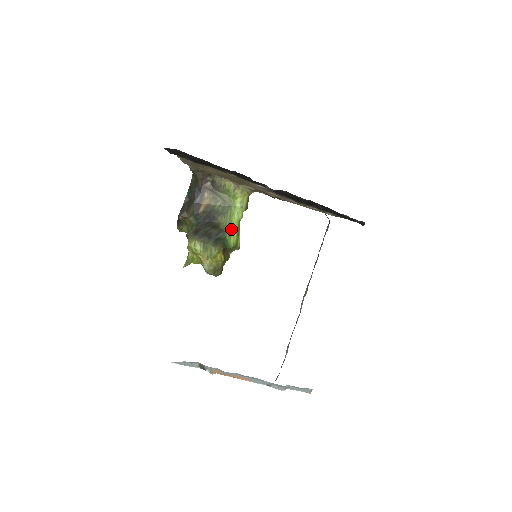
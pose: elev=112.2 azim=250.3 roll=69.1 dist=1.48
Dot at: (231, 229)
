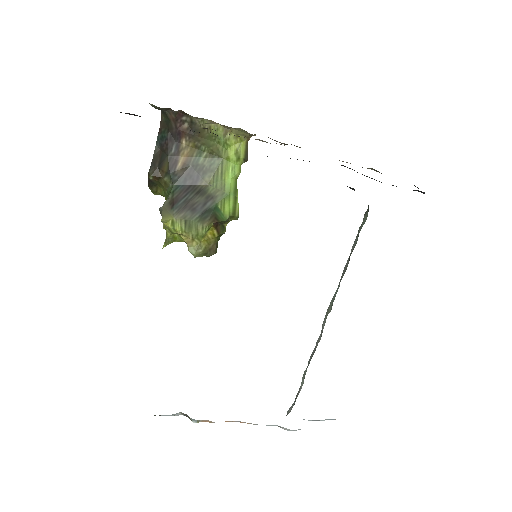
Dot at: (224, 193)
